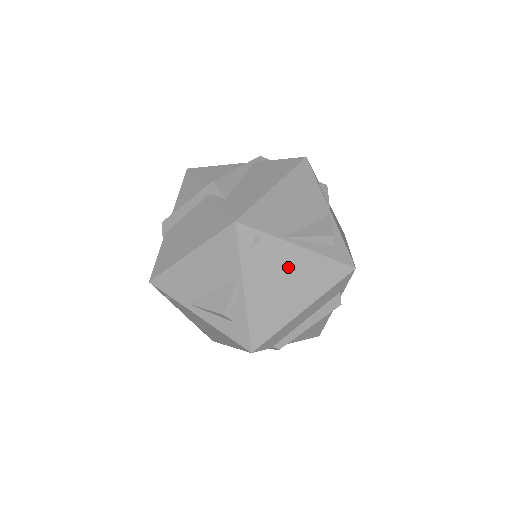
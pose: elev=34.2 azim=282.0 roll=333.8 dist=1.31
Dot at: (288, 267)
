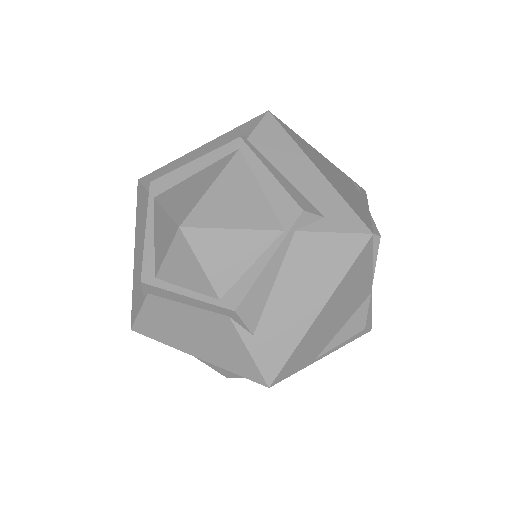
Dot at: occluded
